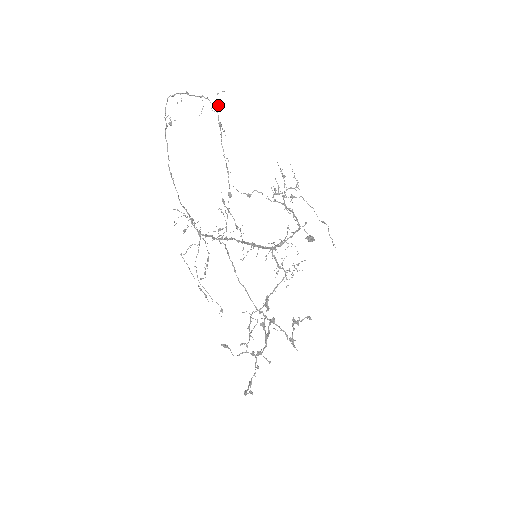
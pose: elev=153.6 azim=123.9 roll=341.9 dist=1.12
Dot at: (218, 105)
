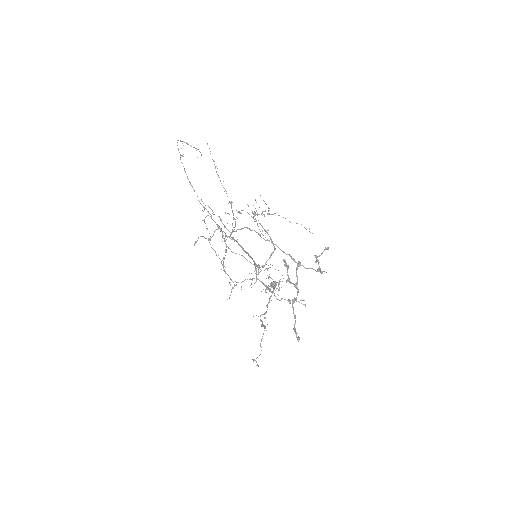
Dot at: occluded
